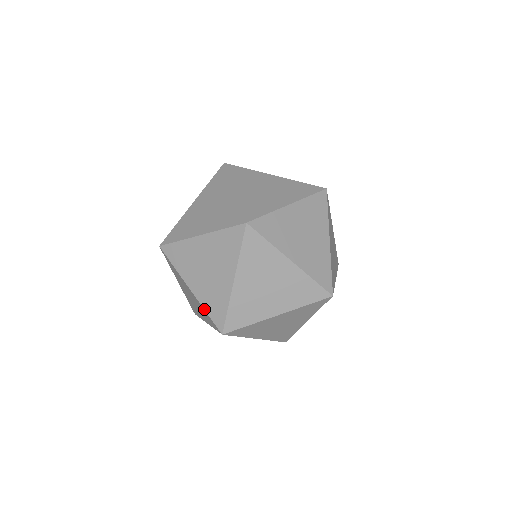
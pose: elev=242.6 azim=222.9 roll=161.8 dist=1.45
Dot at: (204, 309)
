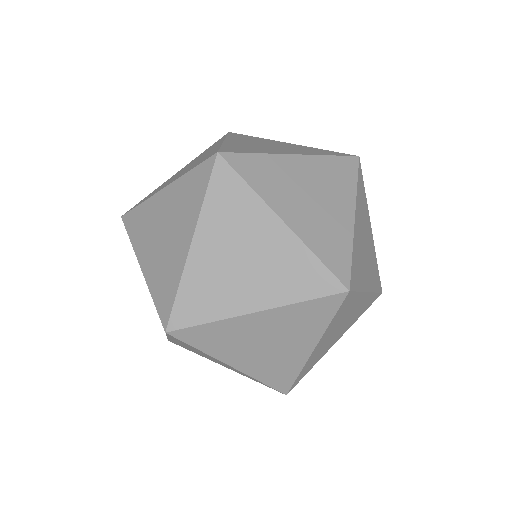
Dot at: (297, 302)
